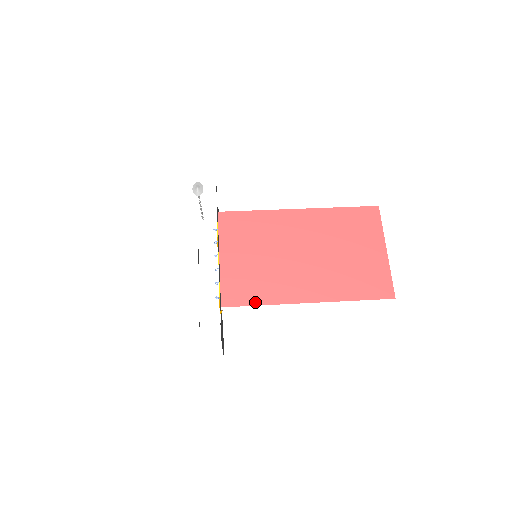
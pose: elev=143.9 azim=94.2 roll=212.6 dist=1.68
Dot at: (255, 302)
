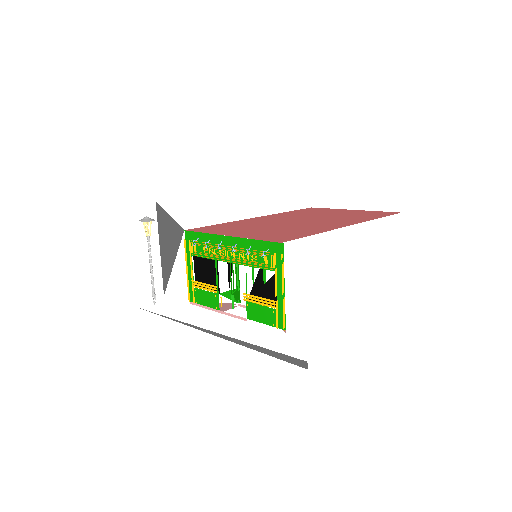
Dot at: (307, 235)
